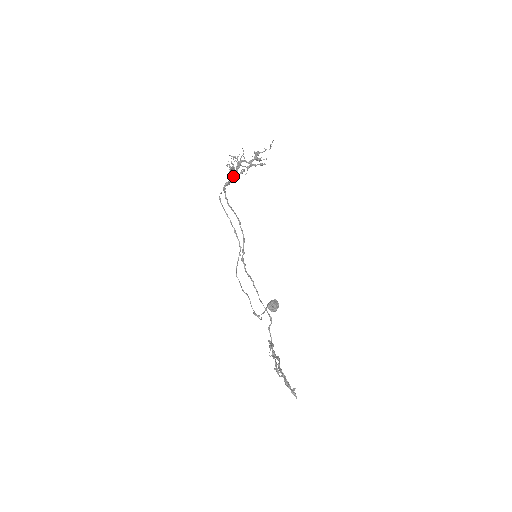
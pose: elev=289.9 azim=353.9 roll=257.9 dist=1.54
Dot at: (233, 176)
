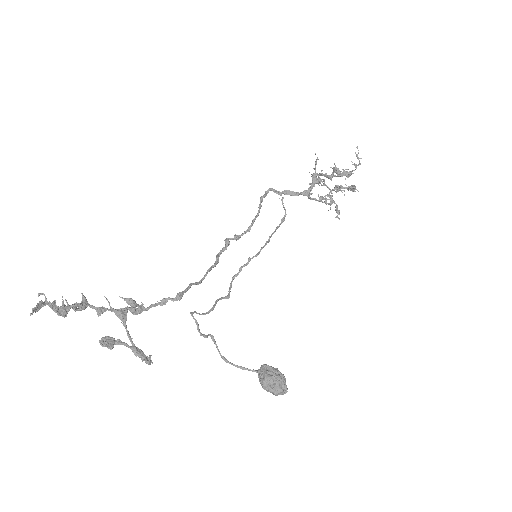
Dot at: (304, 191)
